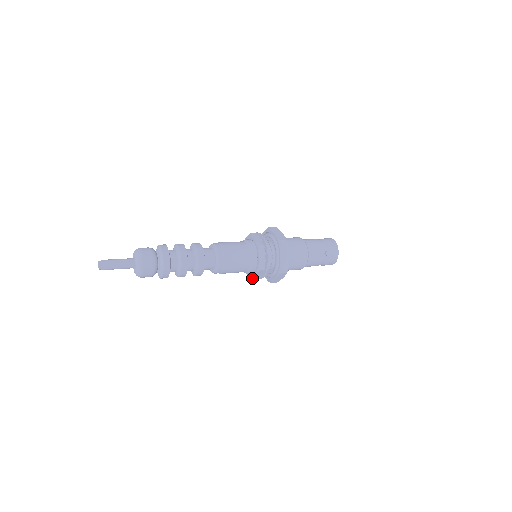
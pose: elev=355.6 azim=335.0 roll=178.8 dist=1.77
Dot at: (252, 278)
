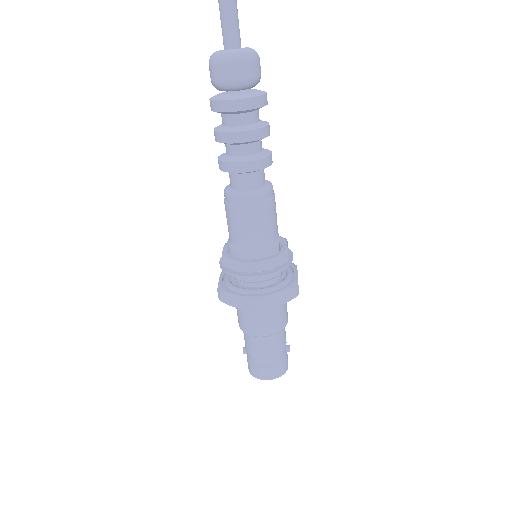
Dot at: (257, 263)
